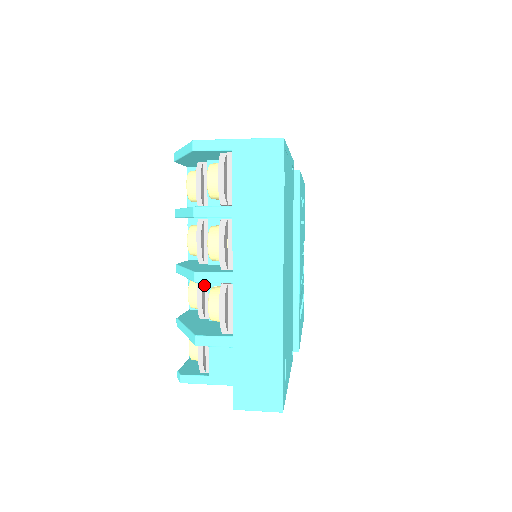
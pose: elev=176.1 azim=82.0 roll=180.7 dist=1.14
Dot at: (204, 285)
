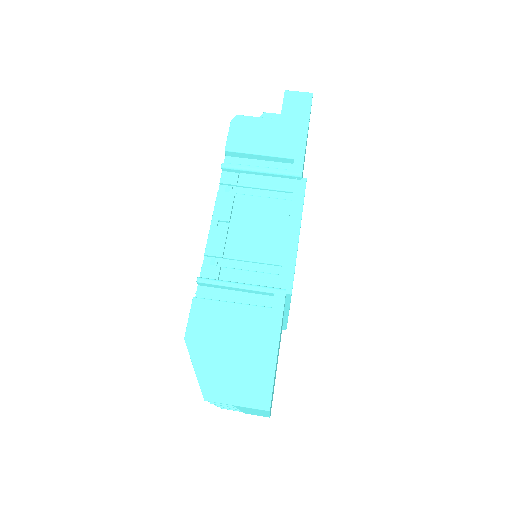
Dot at: occluded
